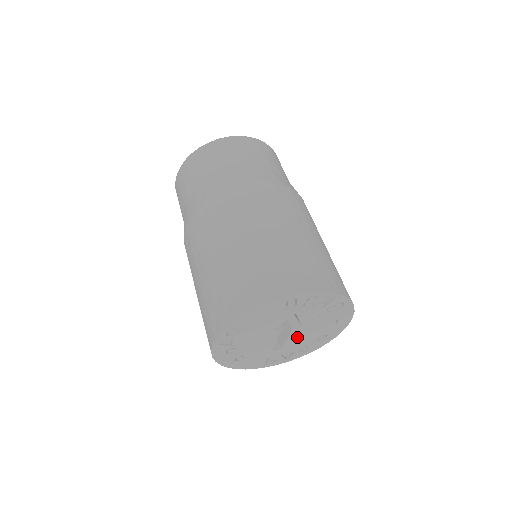
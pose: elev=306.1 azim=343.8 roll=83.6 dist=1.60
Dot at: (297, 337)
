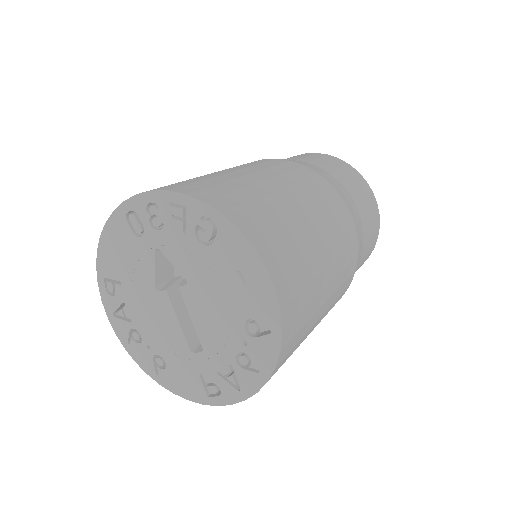
Dot at: (206, 317)
